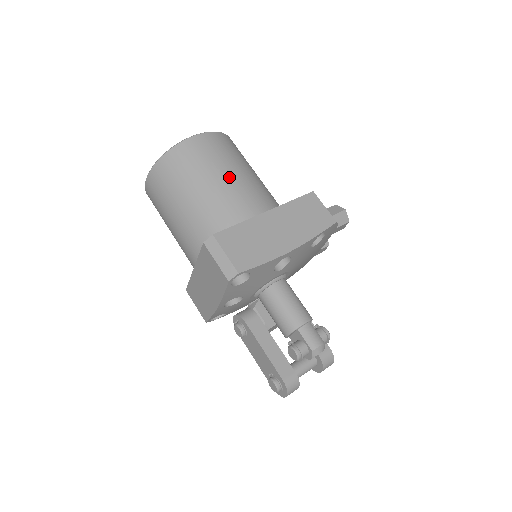
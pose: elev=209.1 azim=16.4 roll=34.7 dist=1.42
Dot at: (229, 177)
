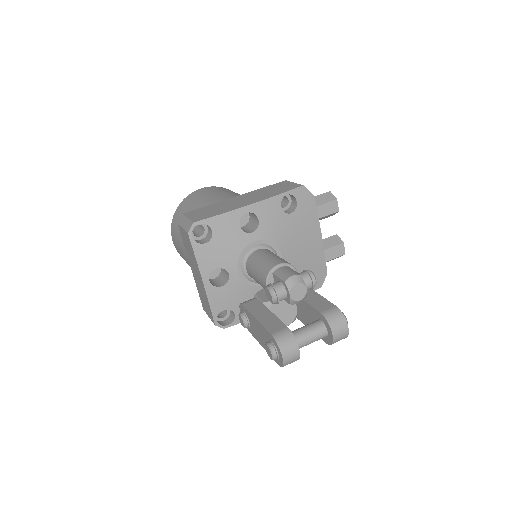
Dot at: (215, 195)
